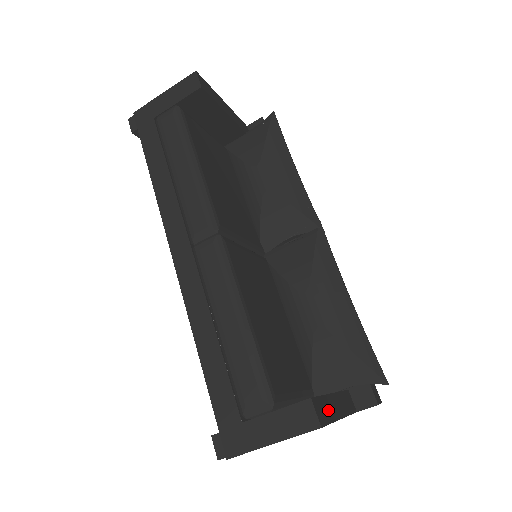
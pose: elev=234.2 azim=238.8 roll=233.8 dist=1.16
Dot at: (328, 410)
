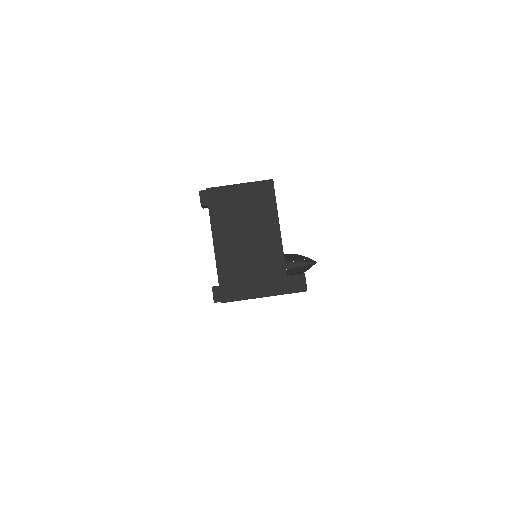
Dot at: occluded
